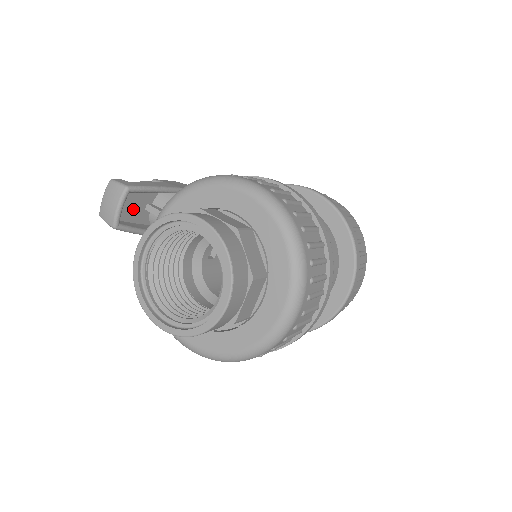
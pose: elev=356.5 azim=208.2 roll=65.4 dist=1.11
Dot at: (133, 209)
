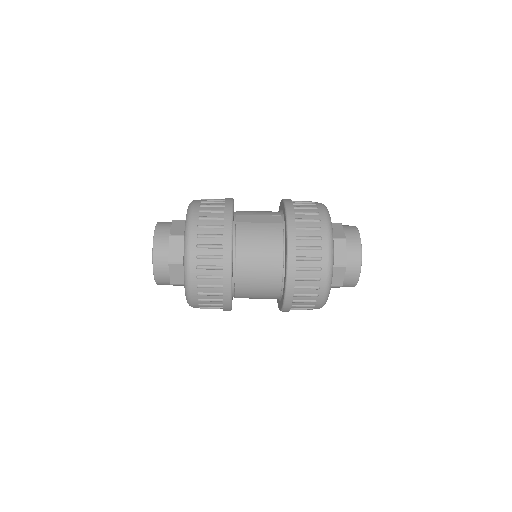
Dot at: occluded
